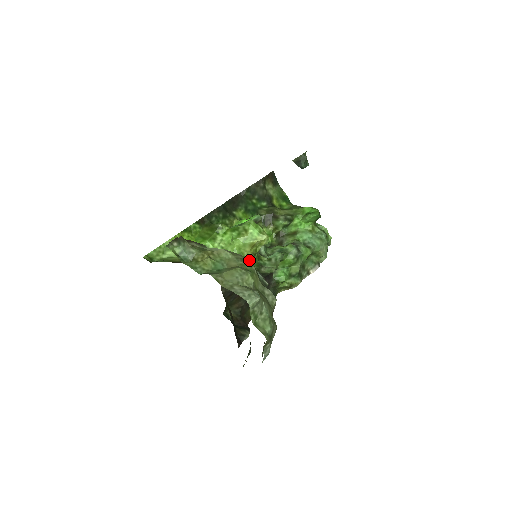
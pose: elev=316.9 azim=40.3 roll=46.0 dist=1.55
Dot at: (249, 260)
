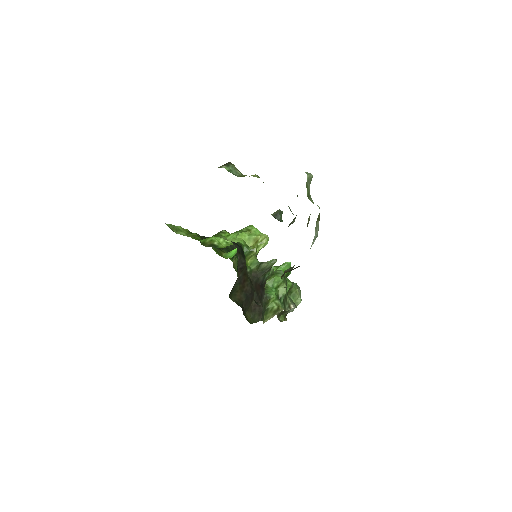
Dot at: (255, 248)
